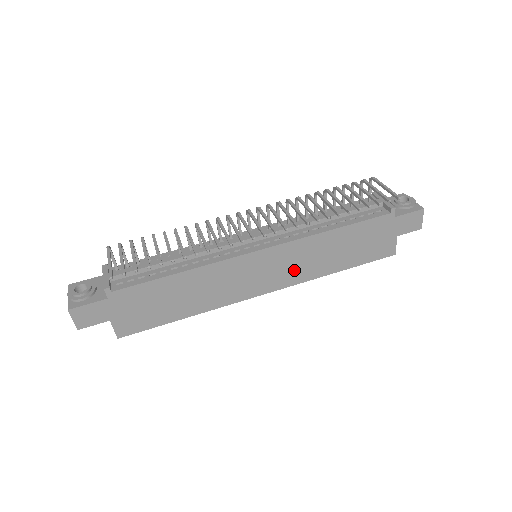
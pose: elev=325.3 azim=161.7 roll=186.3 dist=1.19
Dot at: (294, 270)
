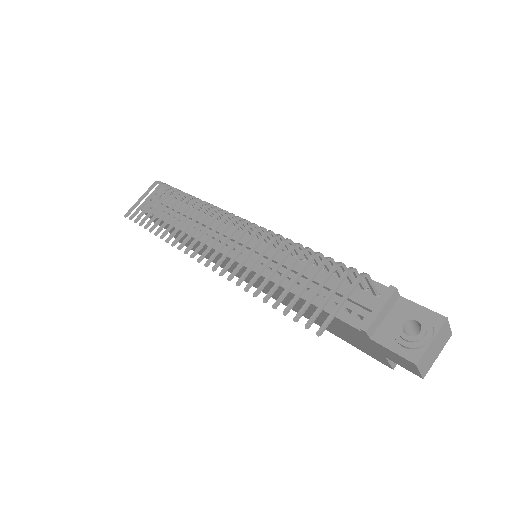
Dot at: (275, 294)
